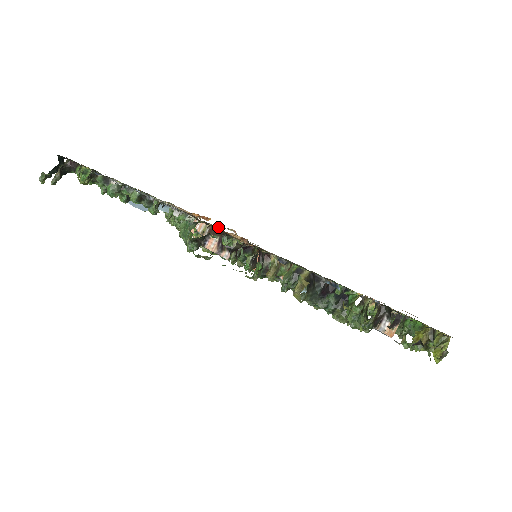
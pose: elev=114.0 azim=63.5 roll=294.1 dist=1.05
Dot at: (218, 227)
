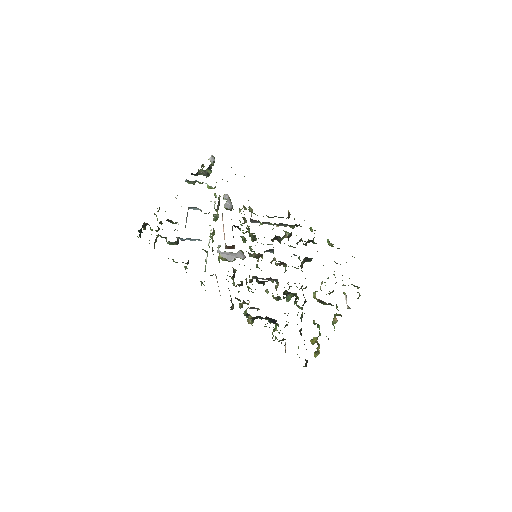
Dot at: occluded
